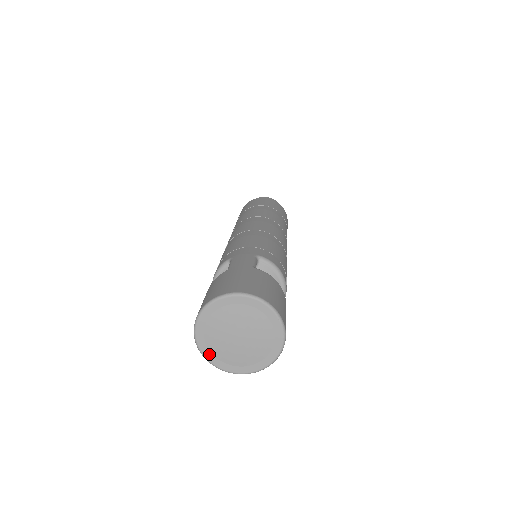
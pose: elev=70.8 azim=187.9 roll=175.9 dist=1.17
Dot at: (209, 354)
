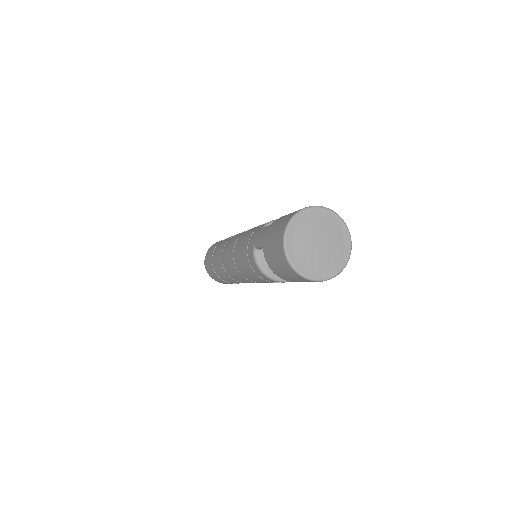
Dot at: (321, 275)
